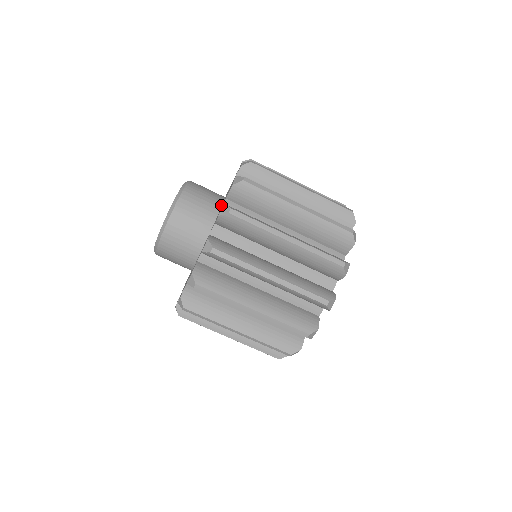
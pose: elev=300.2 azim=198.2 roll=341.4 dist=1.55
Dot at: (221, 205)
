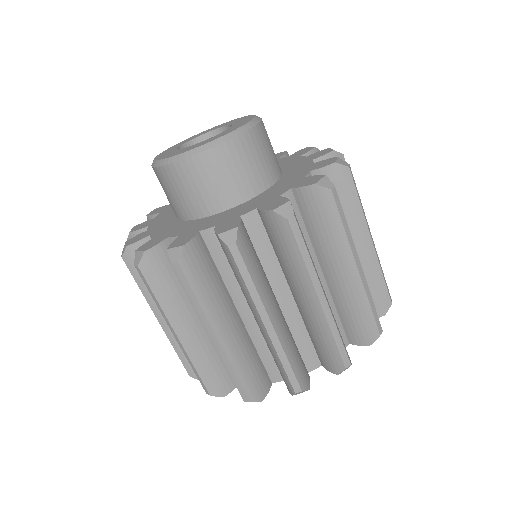
Dot at: (281, 173)
